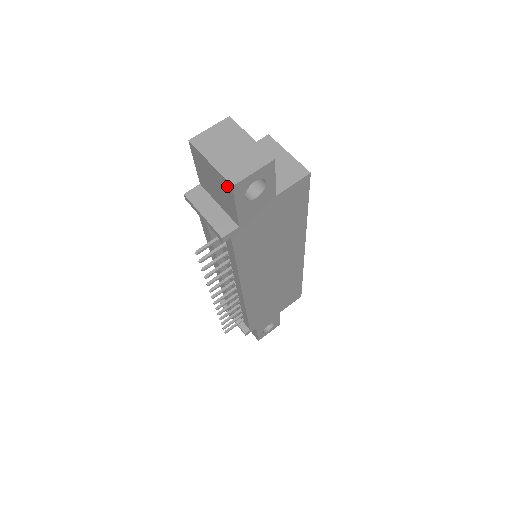
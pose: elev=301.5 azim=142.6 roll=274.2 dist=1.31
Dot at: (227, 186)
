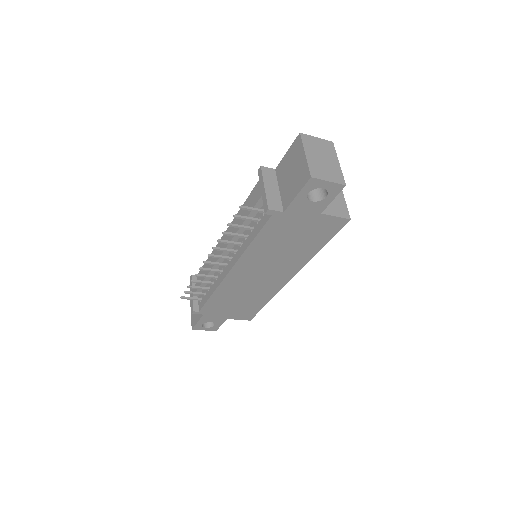
Dot at: (305, 176)
